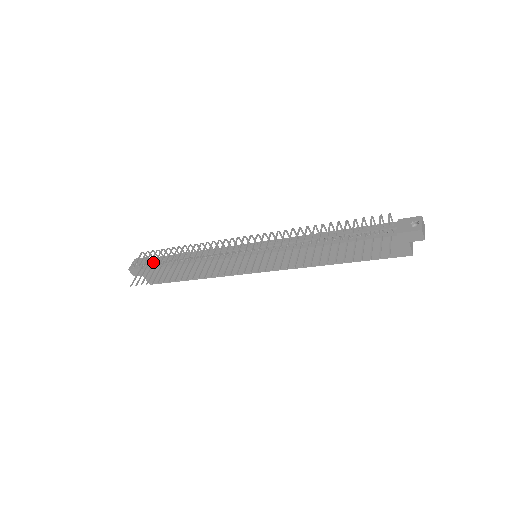
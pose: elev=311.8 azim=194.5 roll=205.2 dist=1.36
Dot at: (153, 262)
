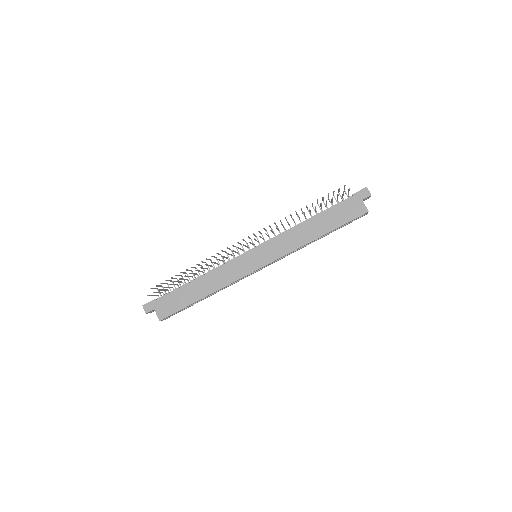
Dot at: (166, 294)
